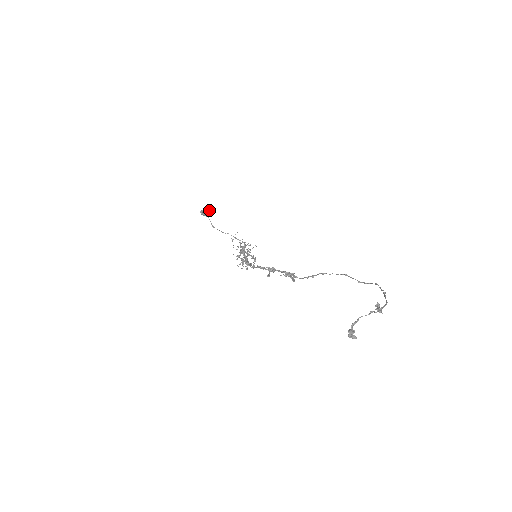
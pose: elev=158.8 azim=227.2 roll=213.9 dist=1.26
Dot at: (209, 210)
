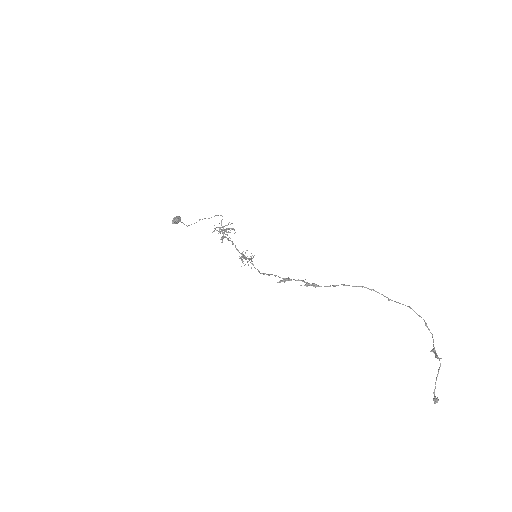
Dot at: (179, 216)
